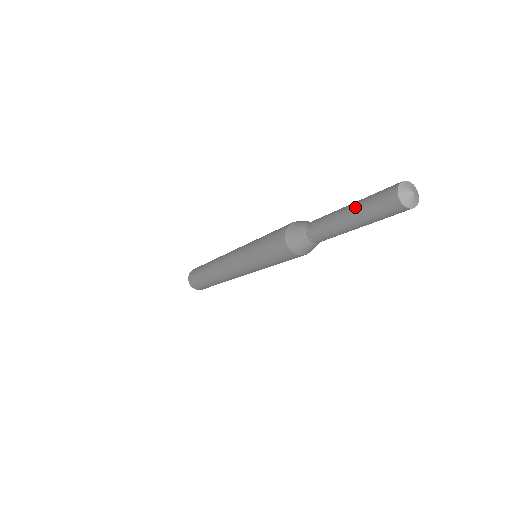
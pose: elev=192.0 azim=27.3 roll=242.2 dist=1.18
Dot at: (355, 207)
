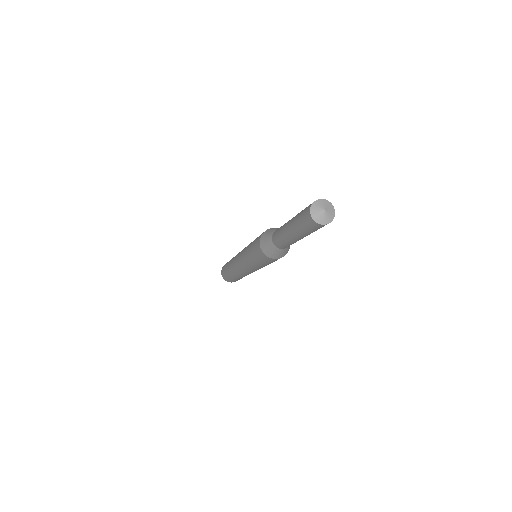
Dot at: (294, 230)
